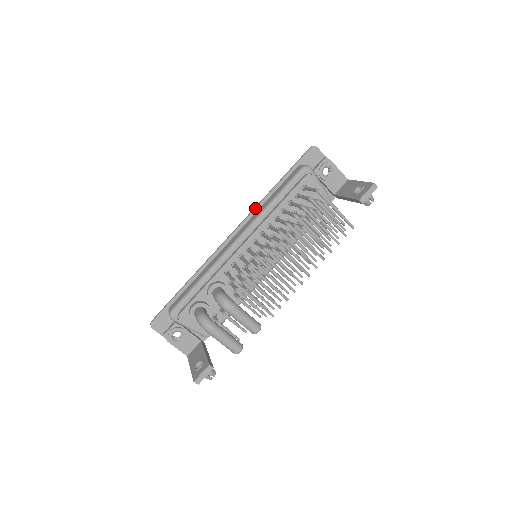
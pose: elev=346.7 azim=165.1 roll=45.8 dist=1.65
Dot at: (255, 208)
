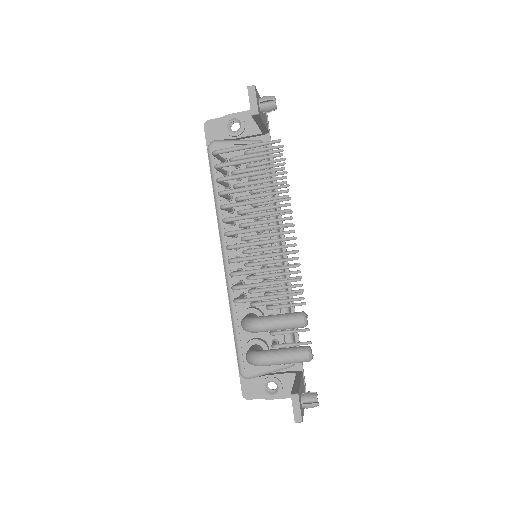
Dot at: (217, 221)
